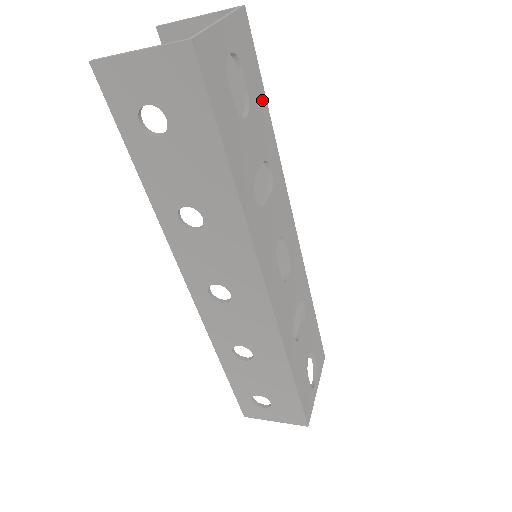
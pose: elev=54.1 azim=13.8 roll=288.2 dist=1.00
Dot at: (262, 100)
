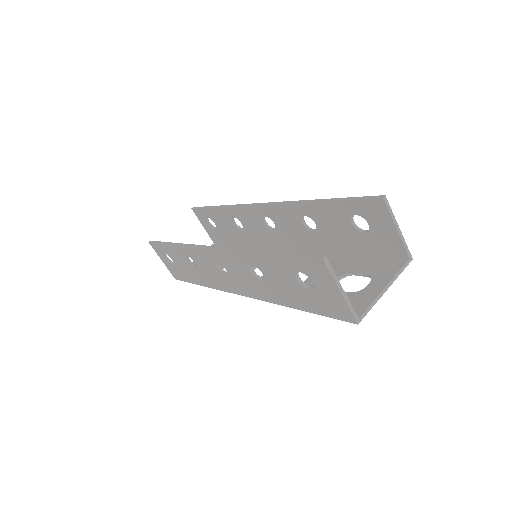
Dot at: occluded
